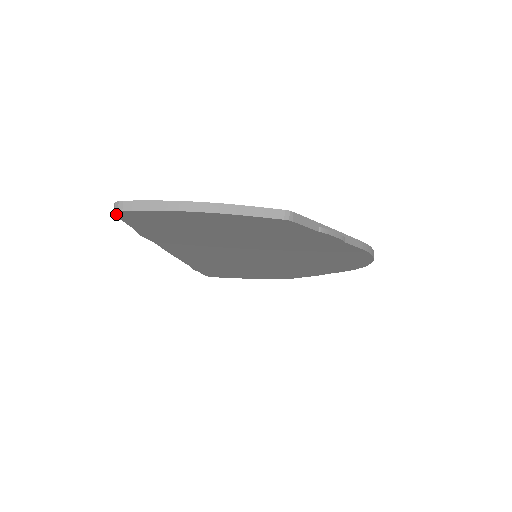
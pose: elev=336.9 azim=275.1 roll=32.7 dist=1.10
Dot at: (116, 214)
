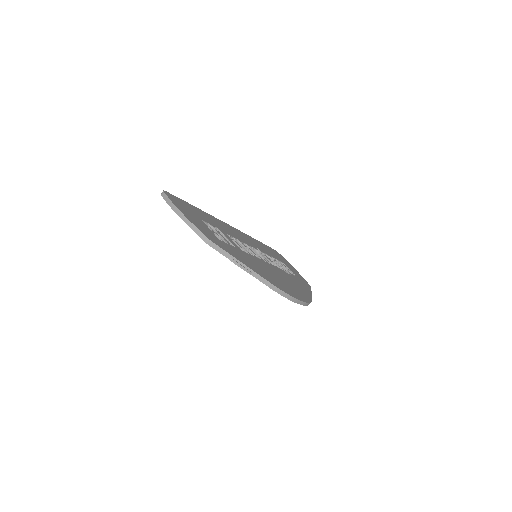
Dot at: occluded
